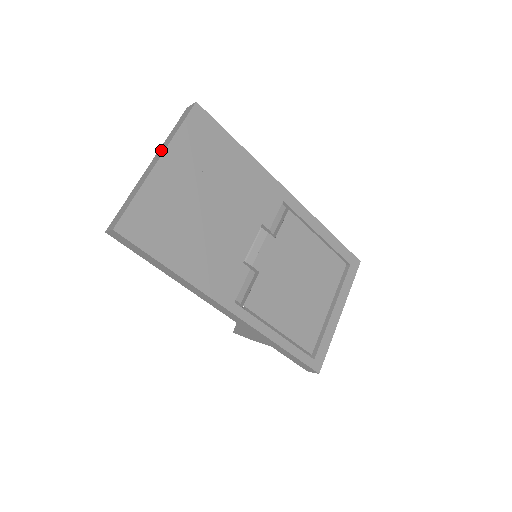
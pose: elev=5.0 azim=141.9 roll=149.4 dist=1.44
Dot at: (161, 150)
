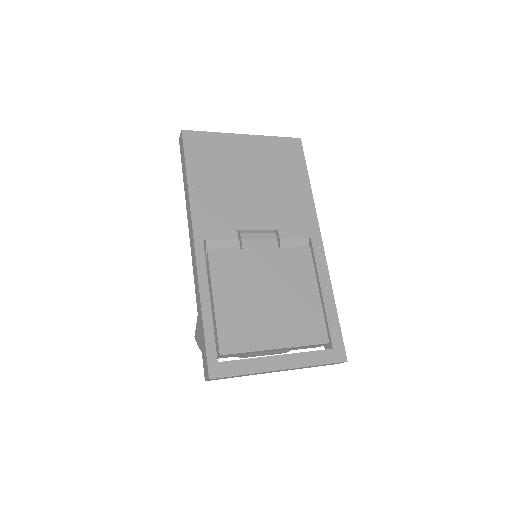
Dot at: occluded
